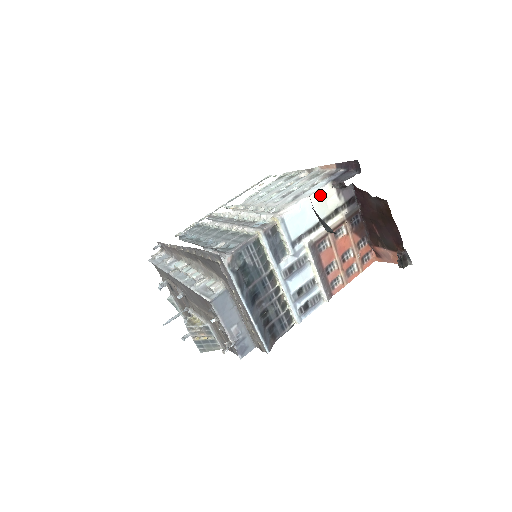
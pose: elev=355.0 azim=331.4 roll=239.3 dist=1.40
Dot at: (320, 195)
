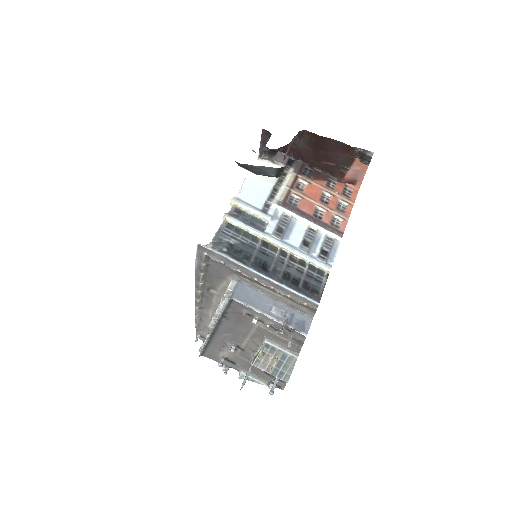
Dot at: occluded
